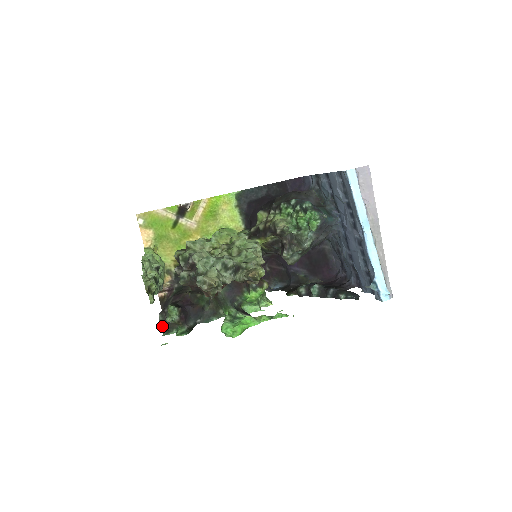
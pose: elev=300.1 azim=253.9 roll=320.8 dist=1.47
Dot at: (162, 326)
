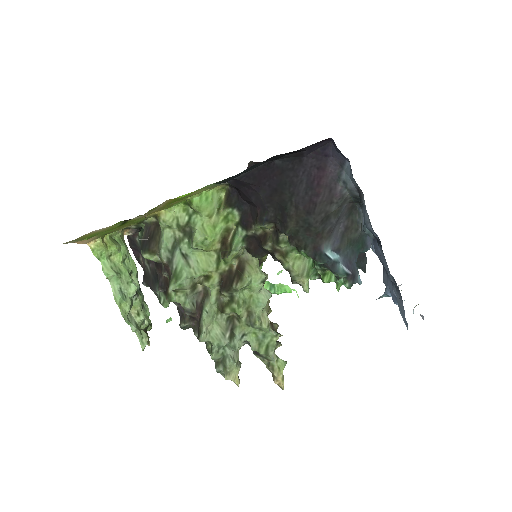
Dot at: occluded
